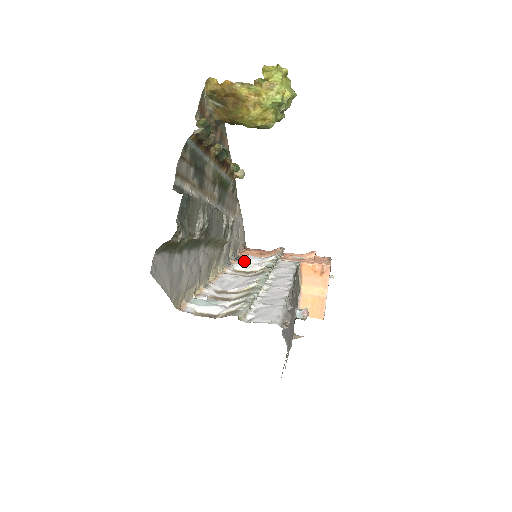
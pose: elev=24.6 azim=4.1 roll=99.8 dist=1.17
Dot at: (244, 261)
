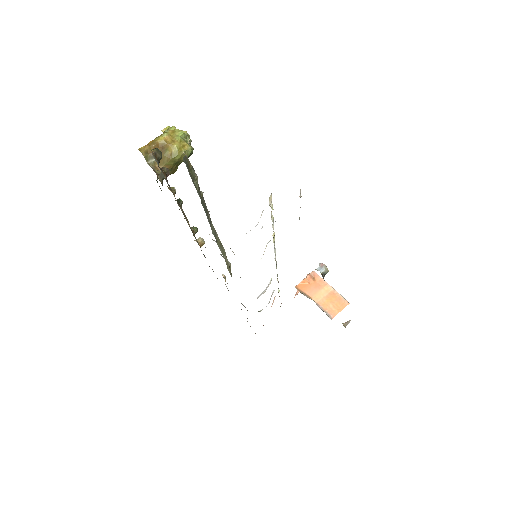
Dot at: (259, 311)
